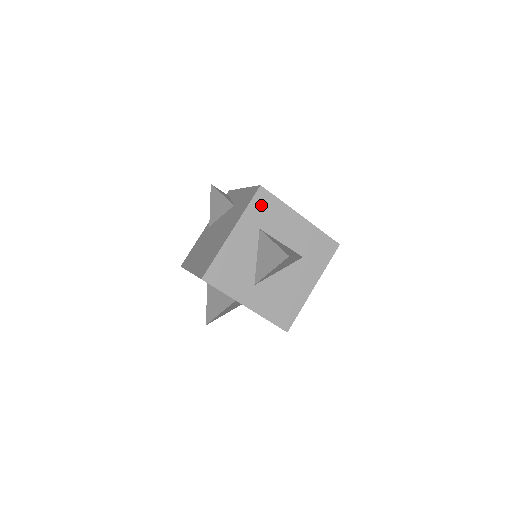
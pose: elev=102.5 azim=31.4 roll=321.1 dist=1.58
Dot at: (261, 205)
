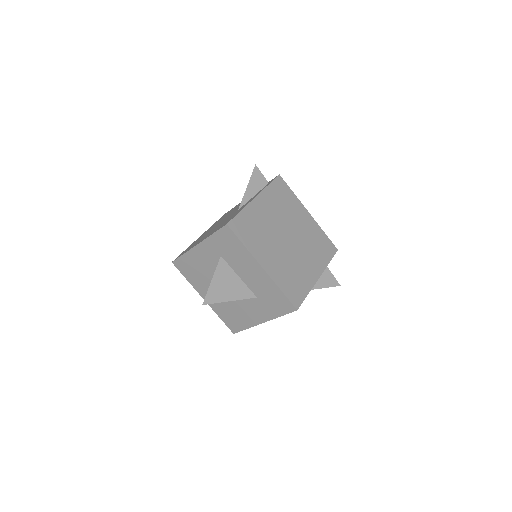
Dot at: (225, 239)
